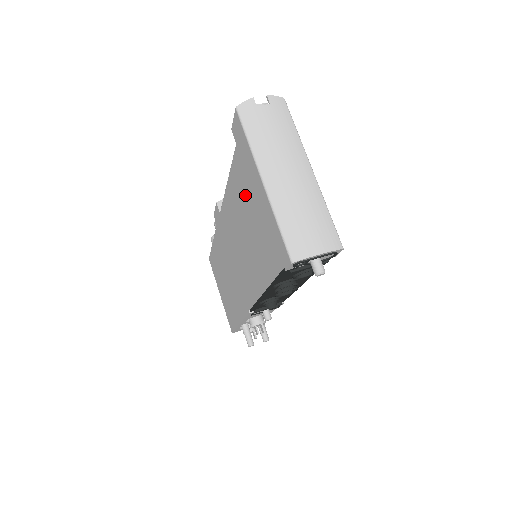
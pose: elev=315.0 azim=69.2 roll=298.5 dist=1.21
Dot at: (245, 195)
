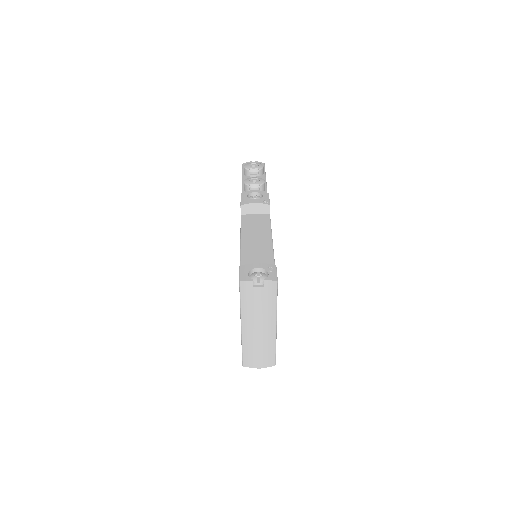
Dot at: occluded
